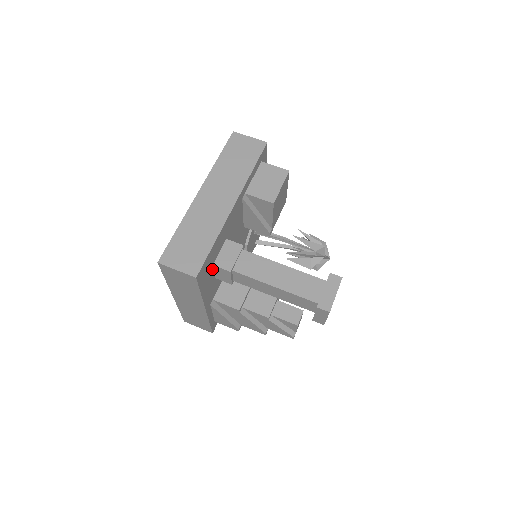
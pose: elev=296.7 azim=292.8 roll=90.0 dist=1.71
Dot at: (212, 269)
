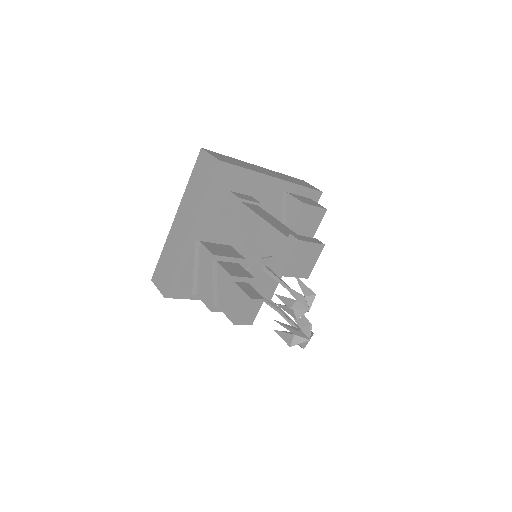
Dot at: (227, 196)
